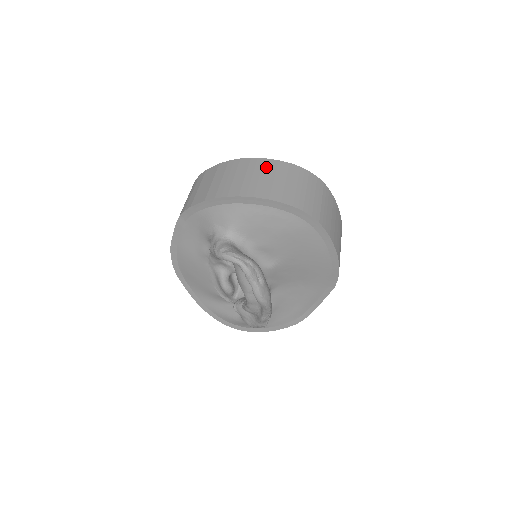
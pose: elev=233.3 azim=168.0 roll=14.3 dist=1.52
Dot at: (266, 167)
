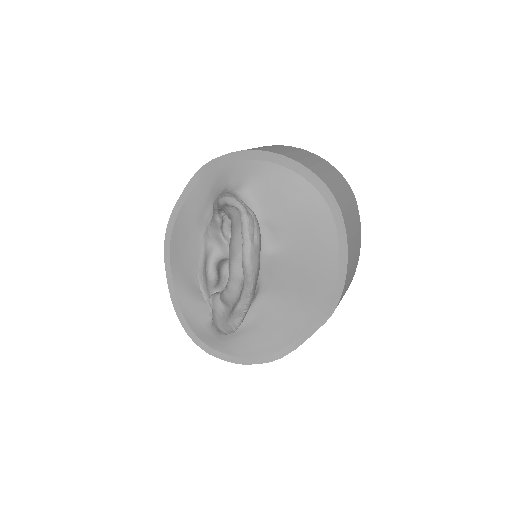
Dot at: (302, 151)
